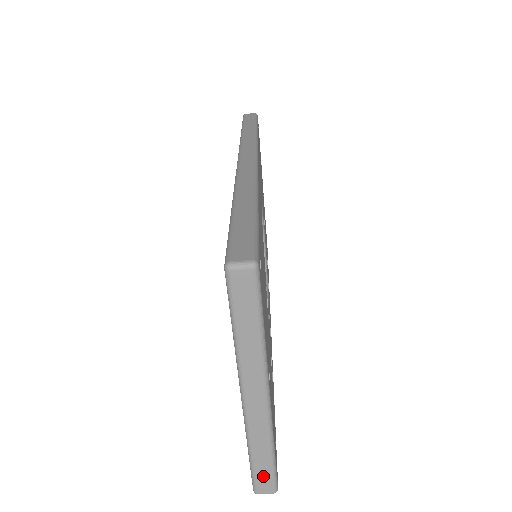
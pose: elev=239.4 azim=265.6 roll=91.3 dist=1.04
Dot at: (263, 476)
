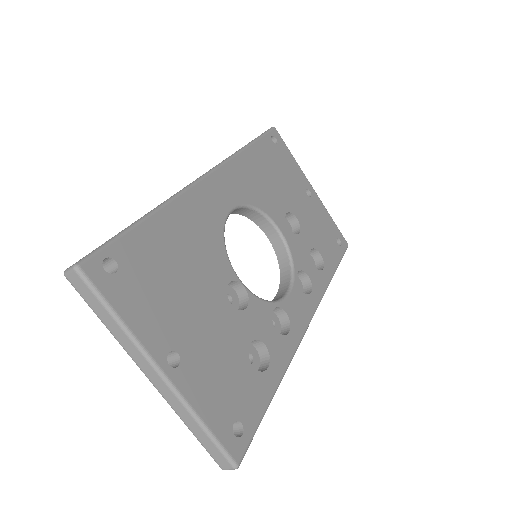
Dot at: (213, 451)
